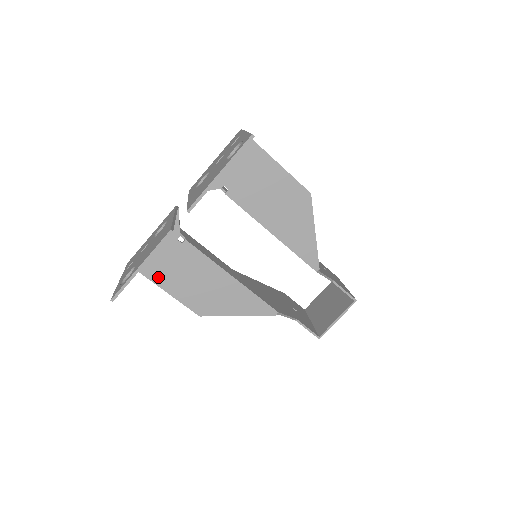
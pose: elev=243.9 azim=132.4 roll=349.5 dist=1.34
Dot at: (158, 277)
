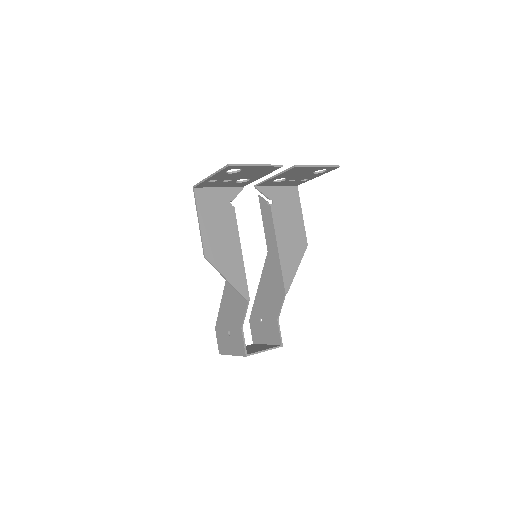
Dot at: (203, 210)
